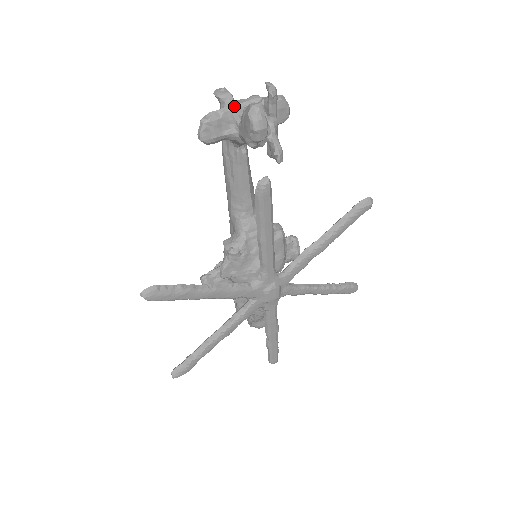
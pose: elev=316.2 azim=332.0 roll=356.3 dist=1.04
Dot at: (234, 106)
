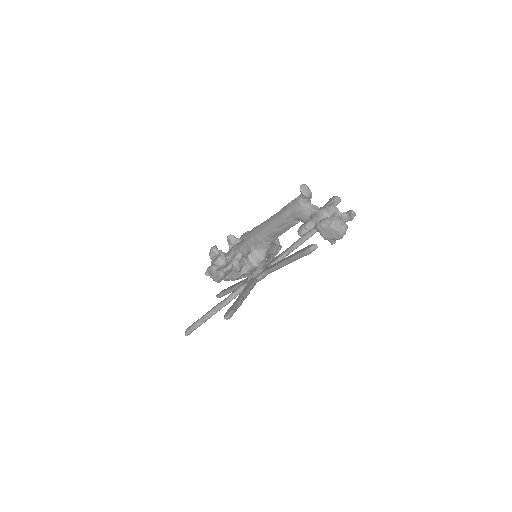
Dot at: (325, 217)
